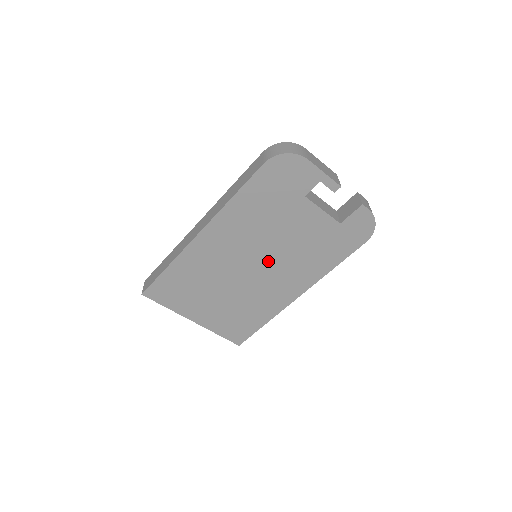
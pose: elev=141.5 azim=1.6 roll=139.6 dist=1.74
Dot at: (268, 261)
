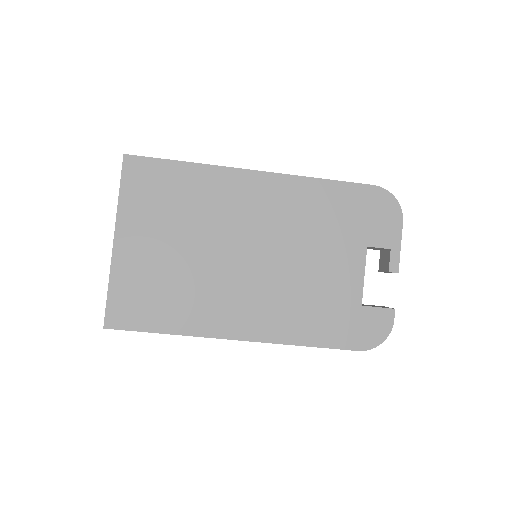
Dot at: (268, 267)
